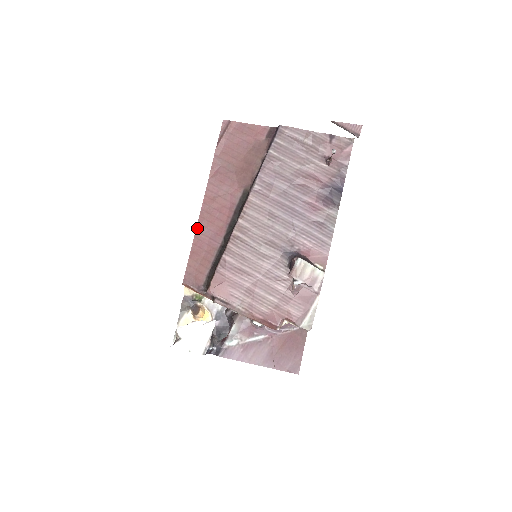
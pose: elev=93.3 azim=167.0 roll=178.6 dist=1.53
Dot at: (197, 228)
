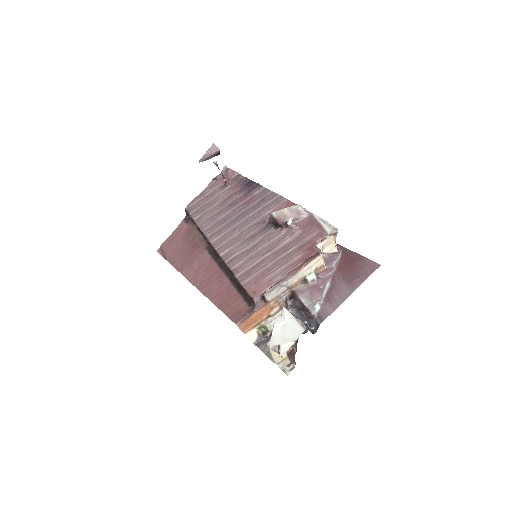
Dot at: (206, 296)
